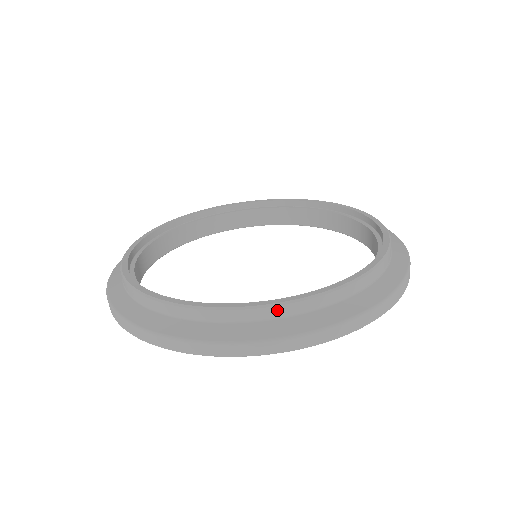
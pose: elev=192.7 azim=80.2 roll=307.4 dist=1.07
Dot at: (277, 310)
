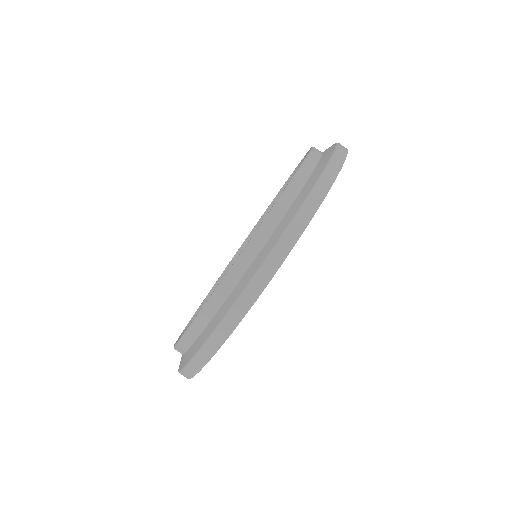
Dot at: (221, 292)
